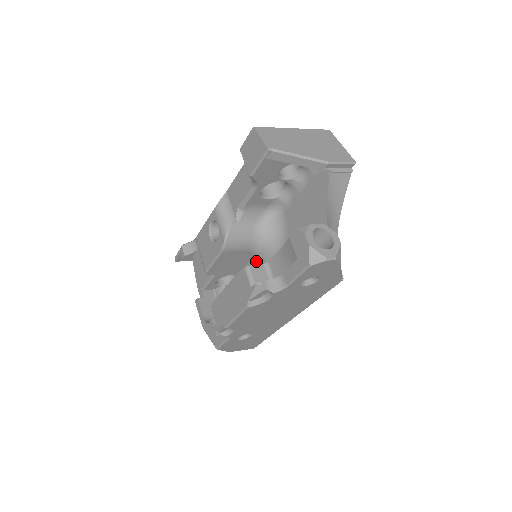
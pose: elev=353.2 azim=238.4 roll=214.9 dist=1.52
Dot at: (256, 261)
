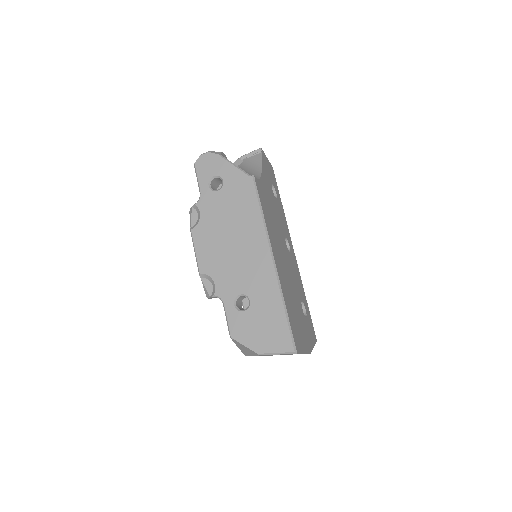
Dot at: occluded
